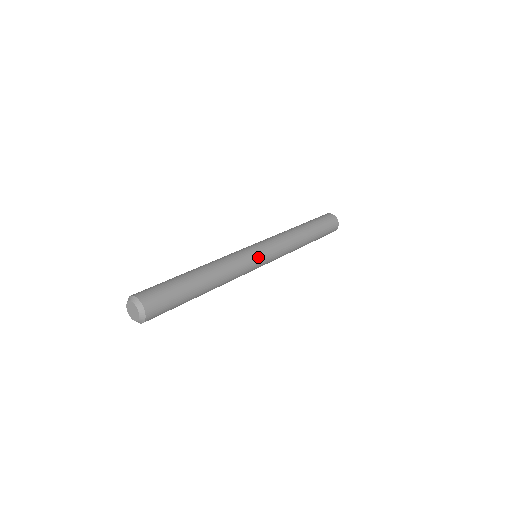
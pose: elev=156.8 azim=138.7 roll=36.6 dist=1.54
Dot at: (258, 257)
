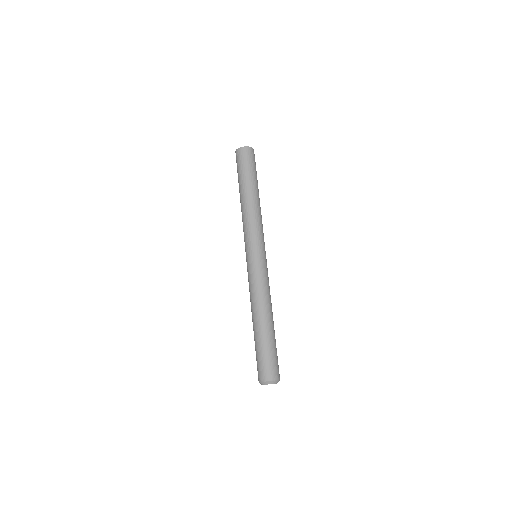
Dot at: (265, 261)
